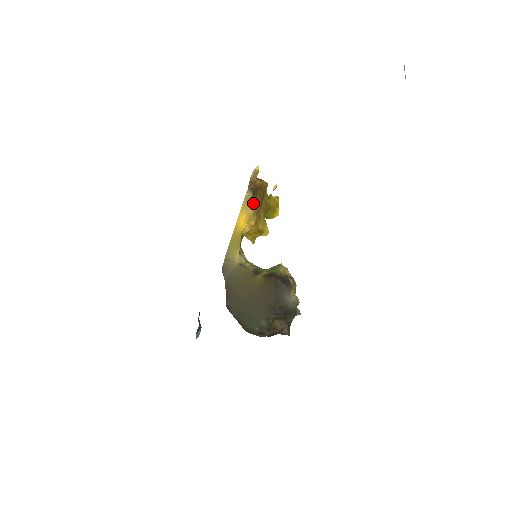
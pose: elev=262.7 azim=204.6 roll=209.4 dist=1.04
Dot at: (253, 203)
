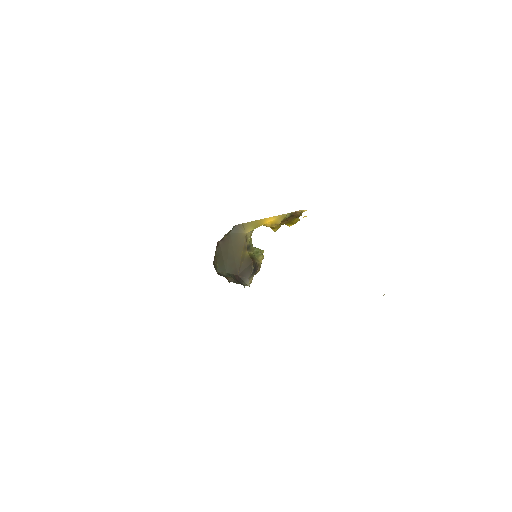
Dot at: (285, 219)
